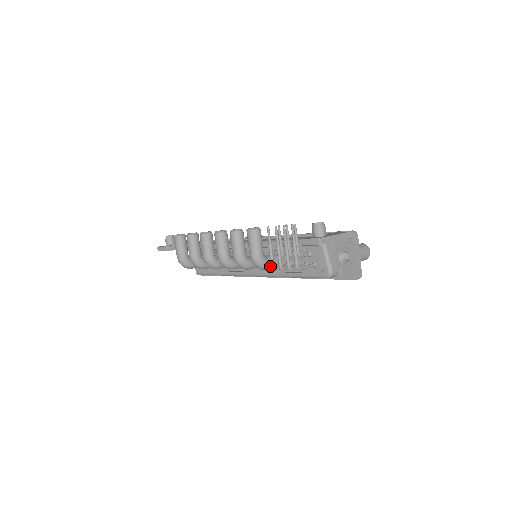
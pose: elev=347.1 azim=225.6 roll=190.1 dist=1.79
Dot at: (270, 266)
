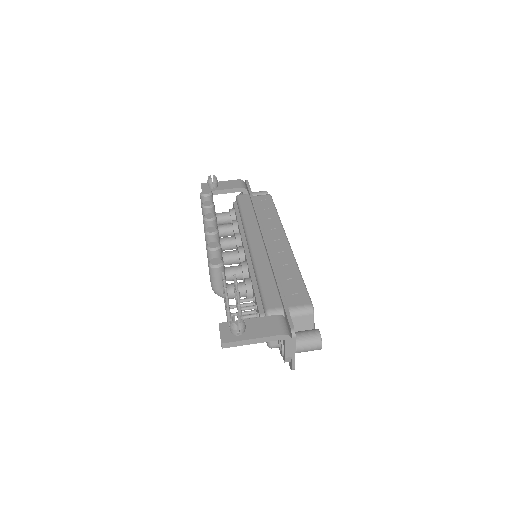
Dot at: (232, 298)
